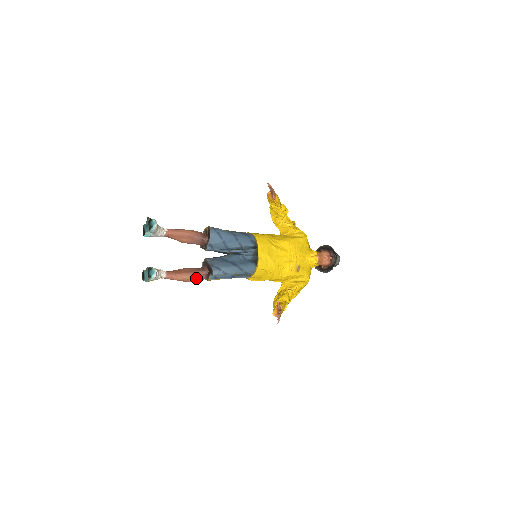
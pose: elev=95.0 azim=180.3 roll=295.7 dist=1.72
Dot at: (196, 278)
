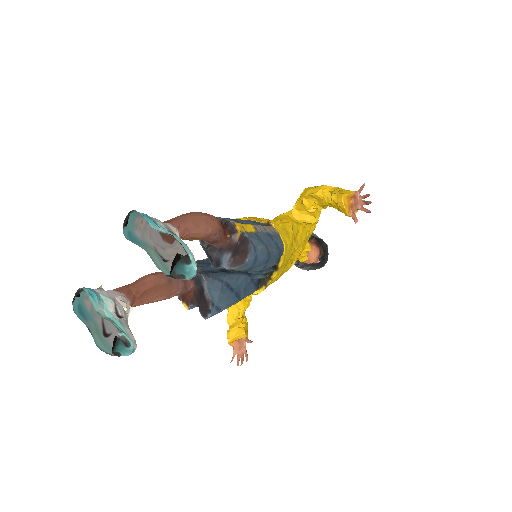
Dot at: (167, 298)
